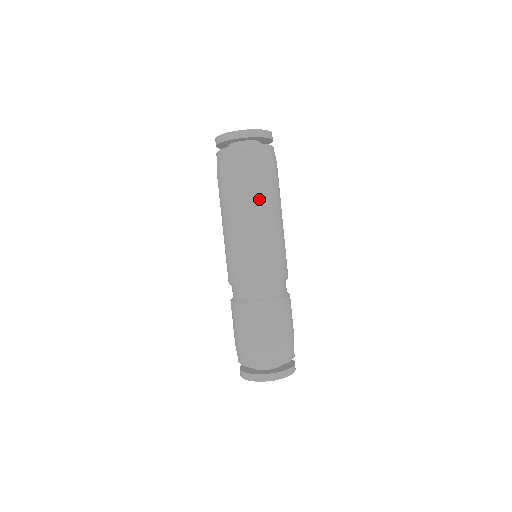
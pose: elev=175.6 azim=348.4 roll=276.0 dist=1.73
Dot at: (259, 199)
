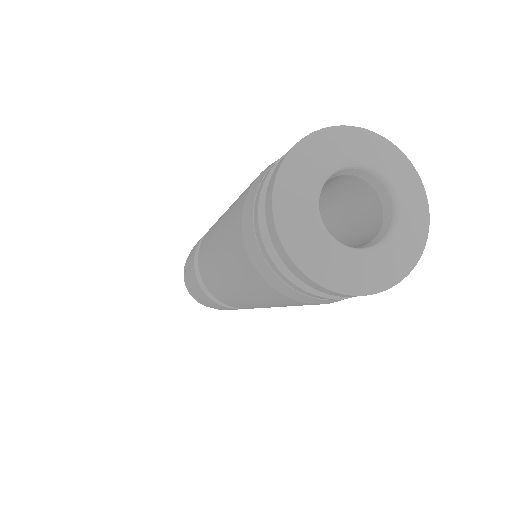
Dot at: (240, 283)
